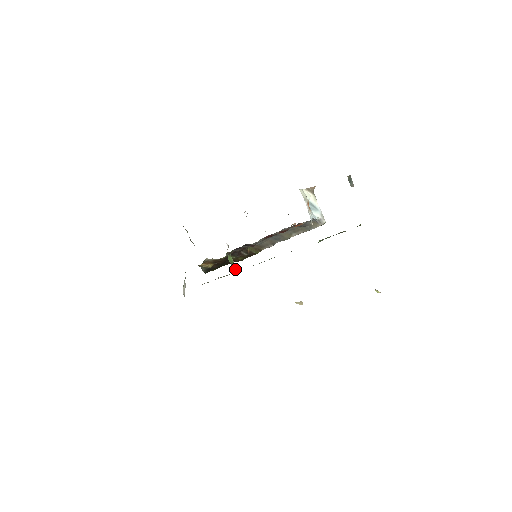
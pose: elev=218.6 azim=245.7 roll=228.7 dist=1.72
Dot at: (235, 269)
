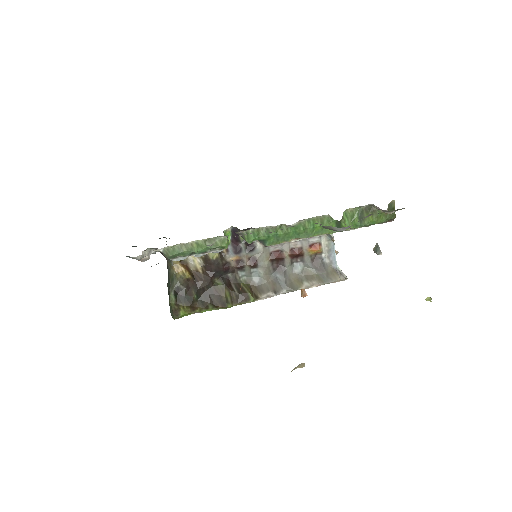
Dot at: (228, 240)
